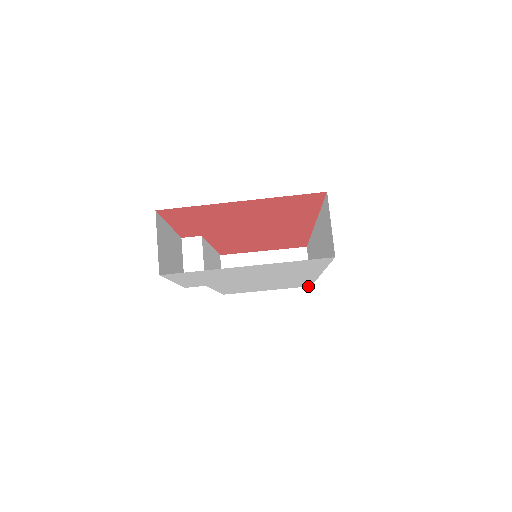
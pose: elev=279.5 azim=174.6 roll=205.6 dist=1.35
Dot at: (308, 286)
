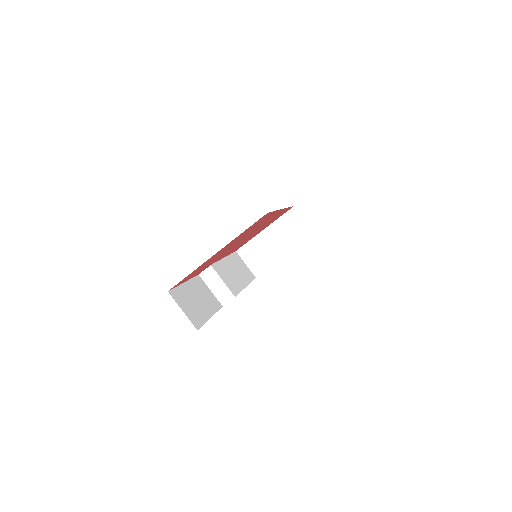
Dot at: occluded
